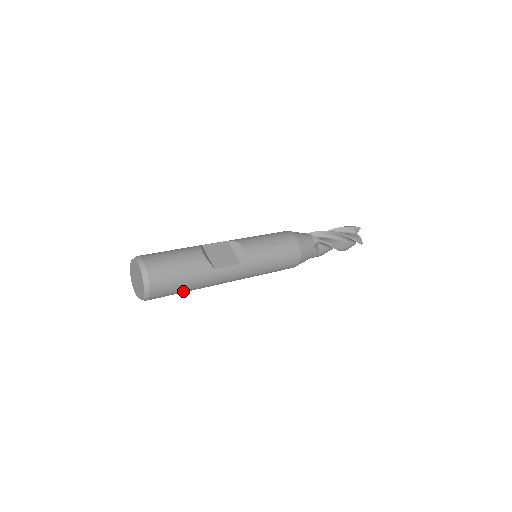
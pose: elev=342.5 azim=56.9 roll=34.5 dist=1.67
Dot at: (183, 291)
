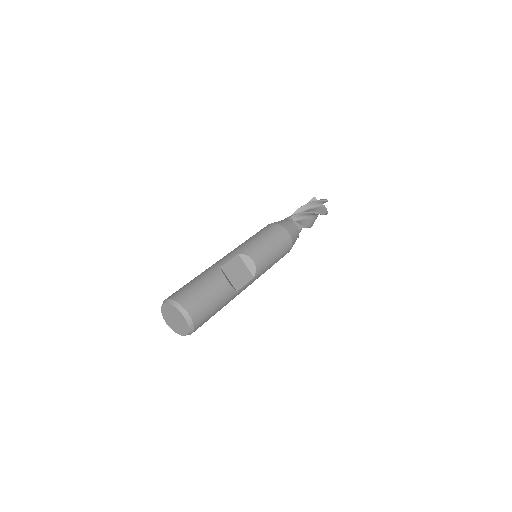
Dot at: occluded
